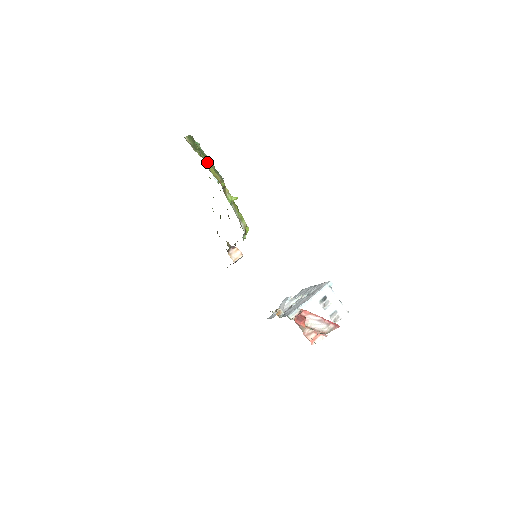
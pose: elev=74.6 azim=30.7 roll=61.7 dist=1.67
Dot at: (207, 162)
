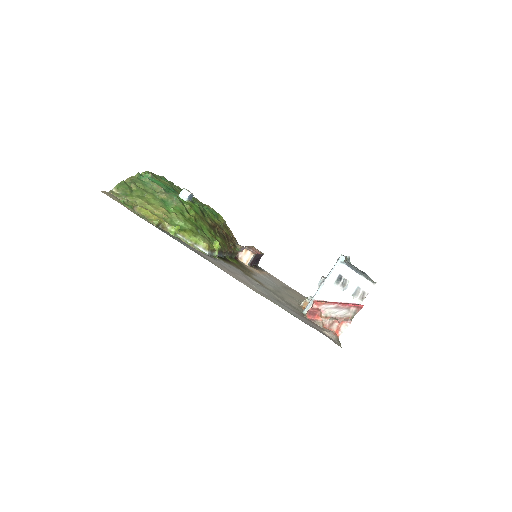
Dot at: (142, 202)
